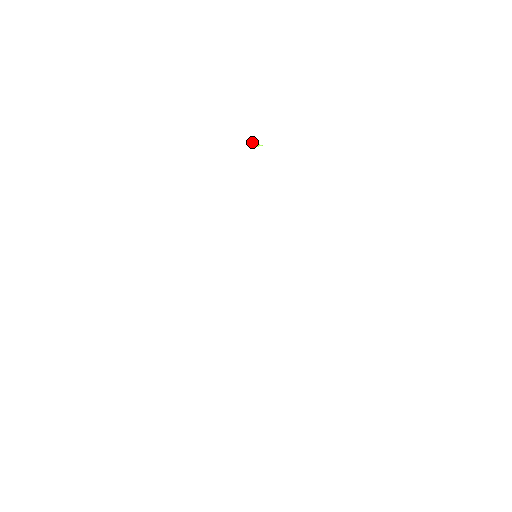
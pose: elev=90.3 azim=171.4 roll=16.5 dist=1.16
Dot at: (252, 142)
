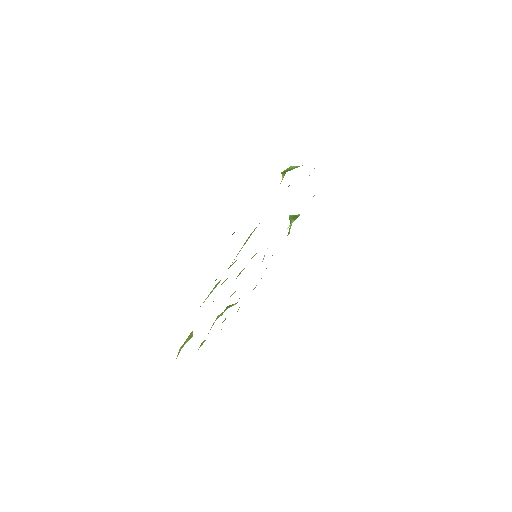
Dot at: (288, 186)
